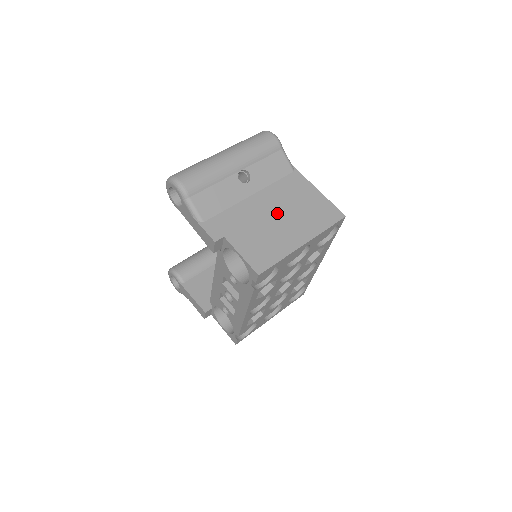
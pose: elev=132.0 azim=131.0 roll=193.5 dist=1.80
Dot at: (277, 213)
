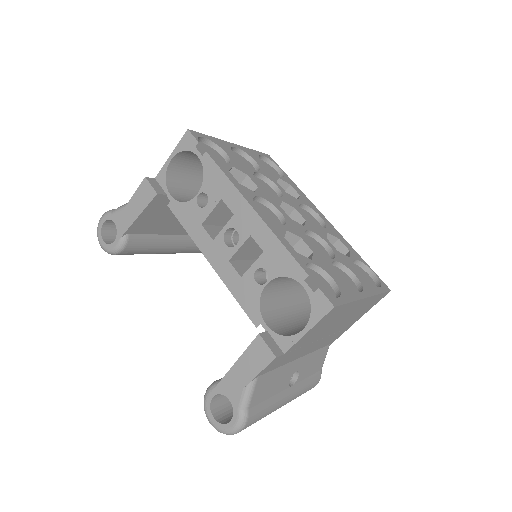
Dot at: occluded
